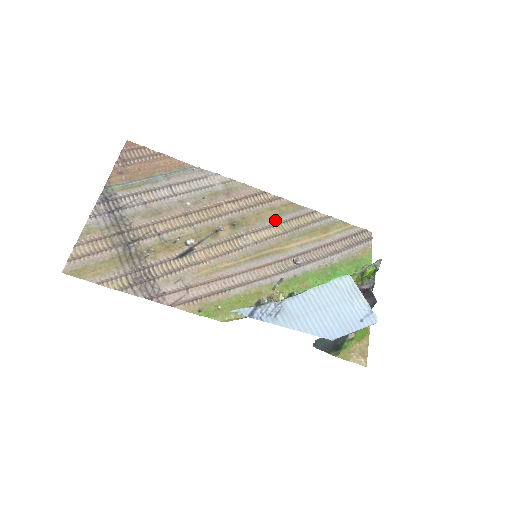
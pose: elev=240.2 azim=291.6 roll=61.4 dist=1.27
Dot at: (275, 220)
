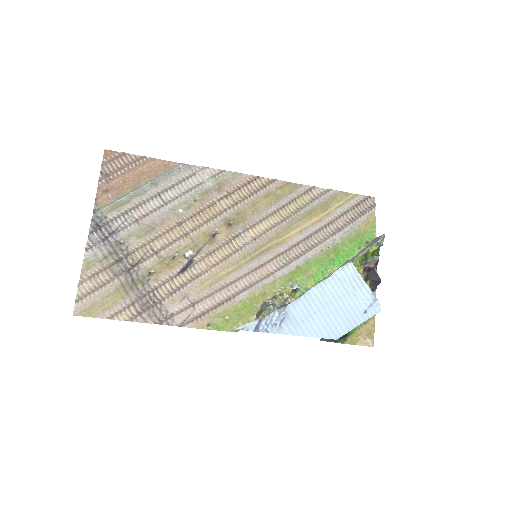
Dot at: (272, 208)
